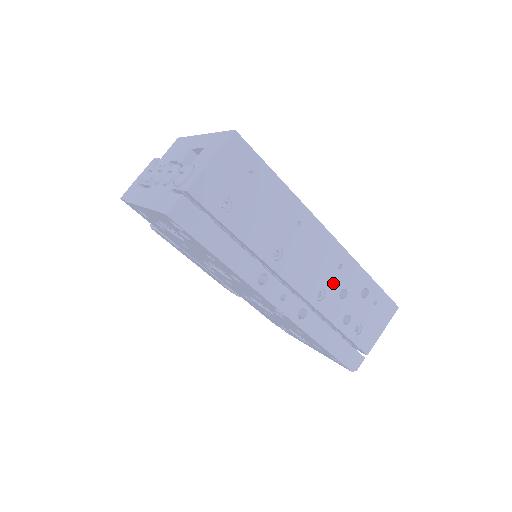
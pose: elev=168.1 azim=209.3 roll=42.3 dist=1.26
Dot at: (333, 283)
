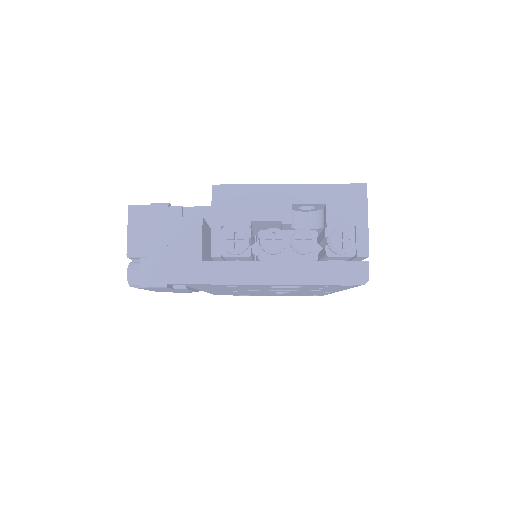
Dot at: occluded
